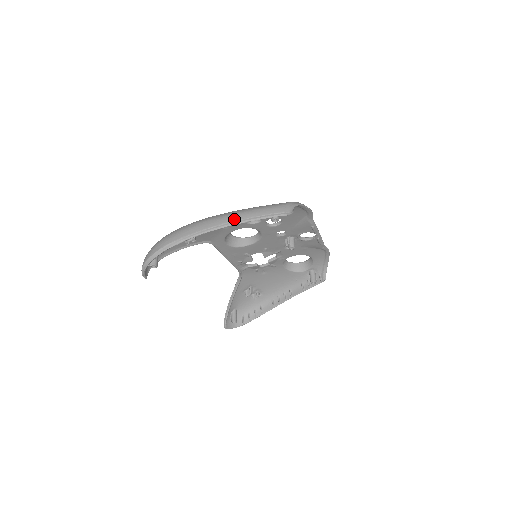
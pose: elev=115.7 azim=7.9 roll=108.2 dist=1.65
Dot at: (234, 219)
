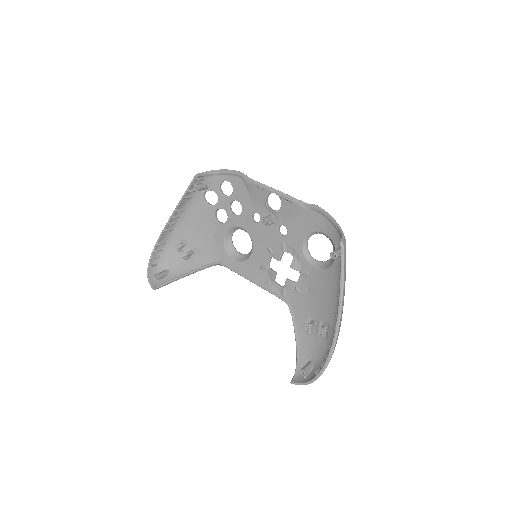
Dot at: (177, 208)
